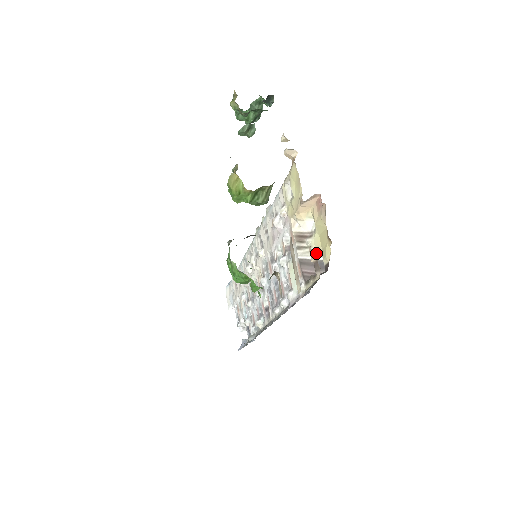
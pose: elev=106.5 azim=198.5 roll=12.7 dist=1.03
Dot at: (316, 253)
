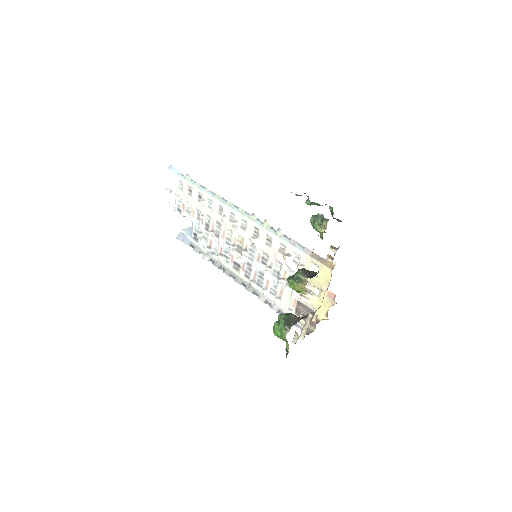
Dot at: (311, 305)
